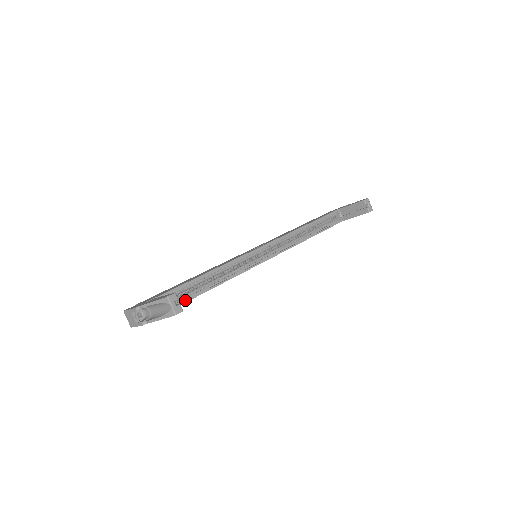
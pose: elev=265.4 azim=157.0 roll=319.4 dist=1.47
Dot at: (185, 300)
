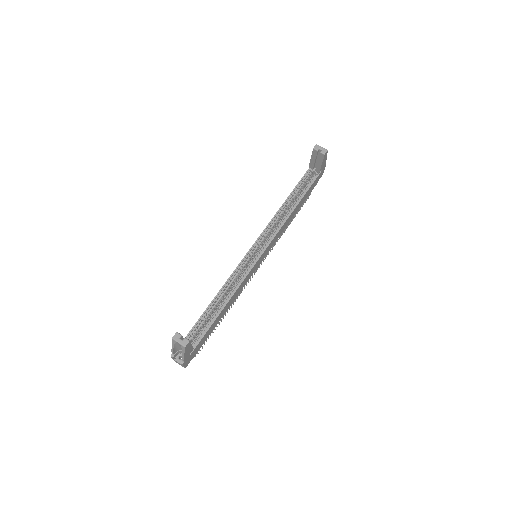
Dot at: (208, 327)
